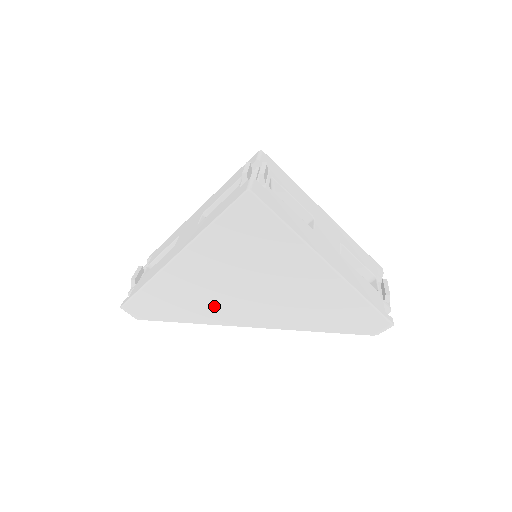
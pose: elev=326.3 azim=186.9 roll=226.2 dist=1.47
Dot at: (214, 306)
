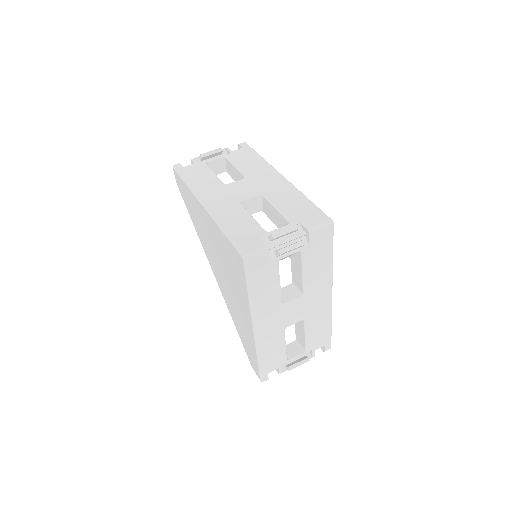
Dot at: (205, 242)
